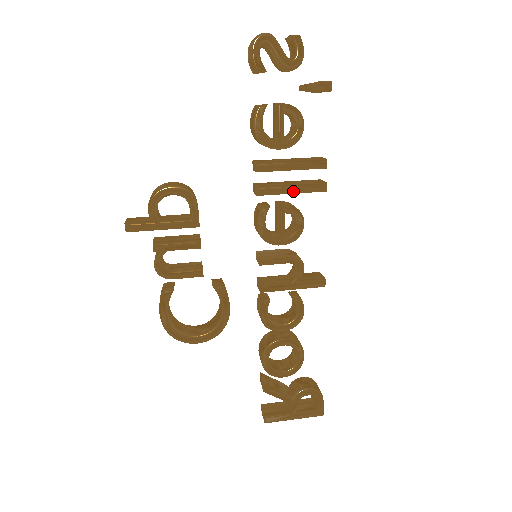
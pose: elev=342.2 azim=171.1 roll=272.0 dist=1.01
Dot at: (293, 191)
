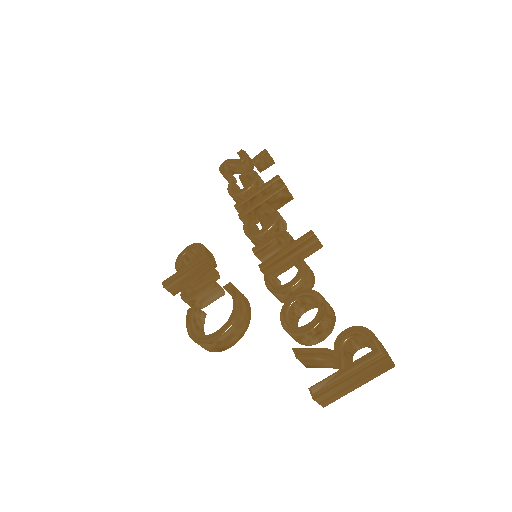
Dot at: (262, 201)
